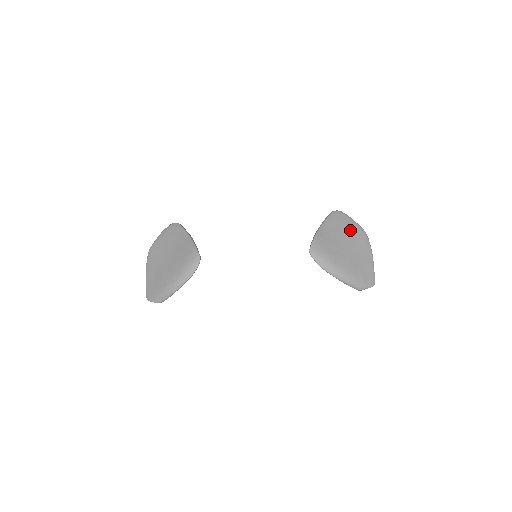
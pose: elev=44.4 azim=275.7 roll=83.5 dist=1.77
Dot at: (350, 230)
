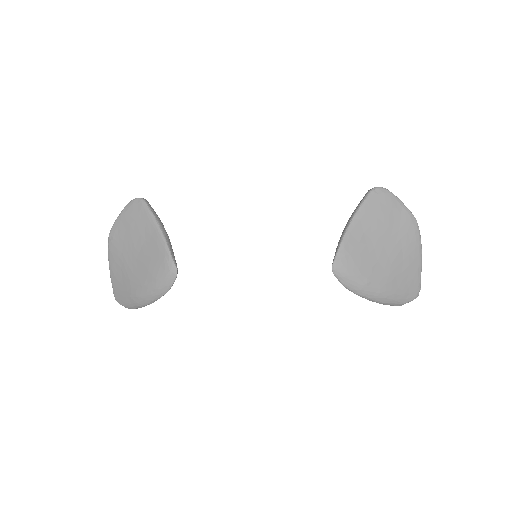
Dot at: (394, 221)
